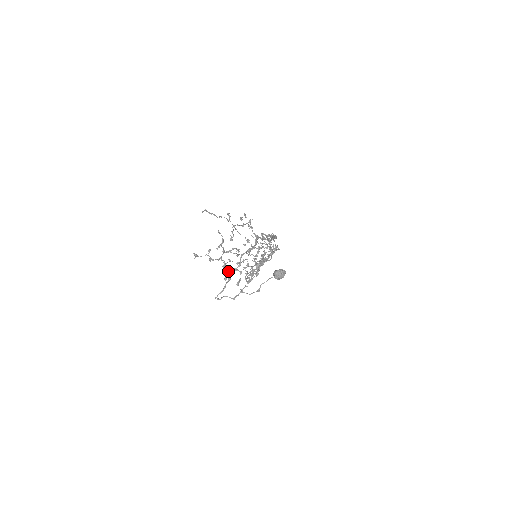
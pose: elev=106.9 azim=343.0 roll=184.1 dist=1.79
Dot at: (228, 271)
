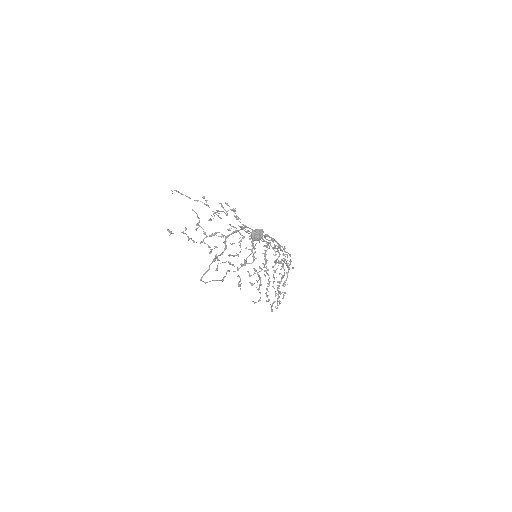
Dot at: (217, 259)
